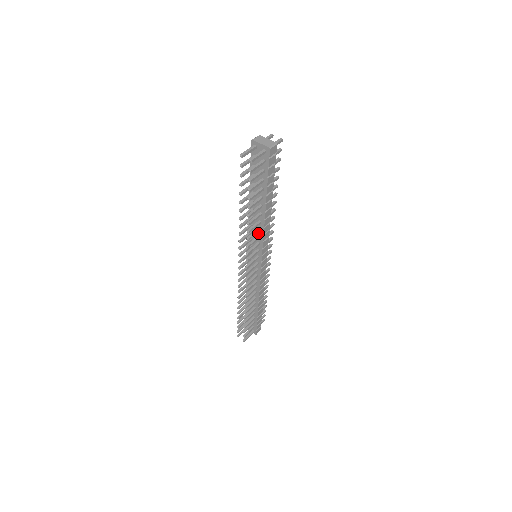
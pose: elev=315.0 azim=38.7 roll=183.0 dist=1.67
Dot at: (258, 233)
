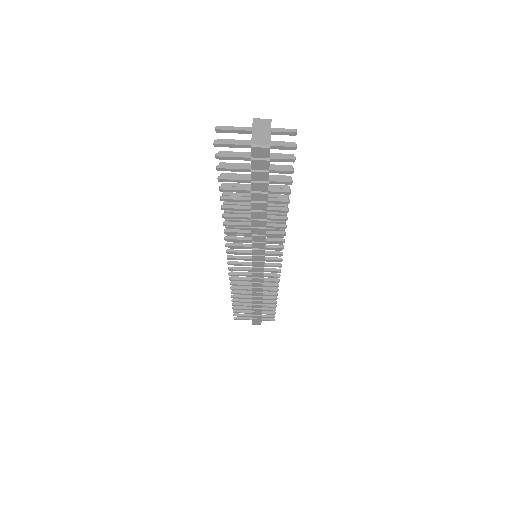
Dot at: occluded
